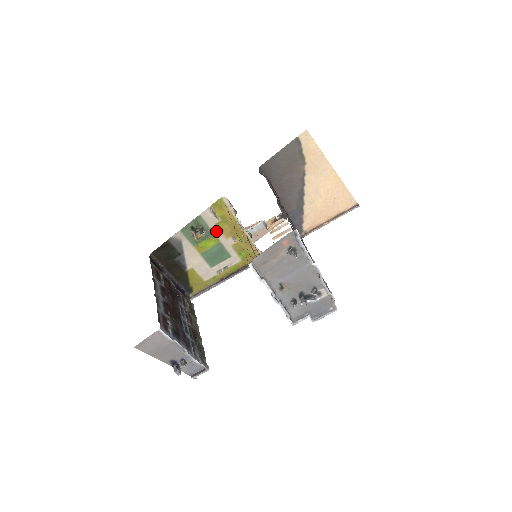
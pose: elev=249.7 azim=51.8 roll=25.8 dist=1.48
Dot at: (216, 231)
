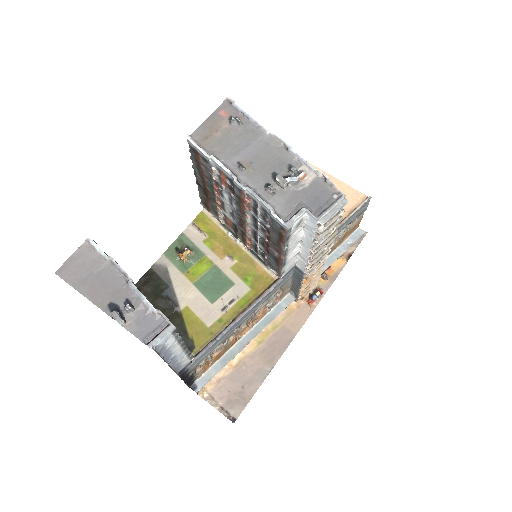
Dot at: (206, 251)
